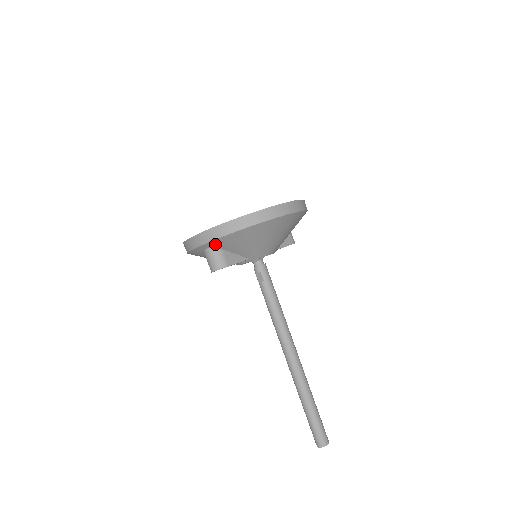
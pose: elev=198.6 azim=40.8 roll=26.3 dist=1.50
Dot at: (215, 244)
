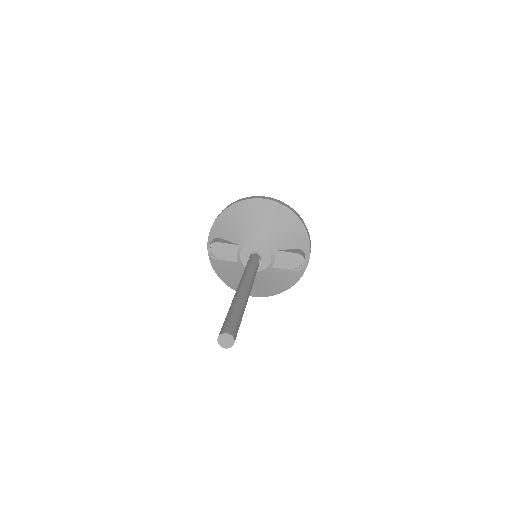
Dot at: (214, 233)
